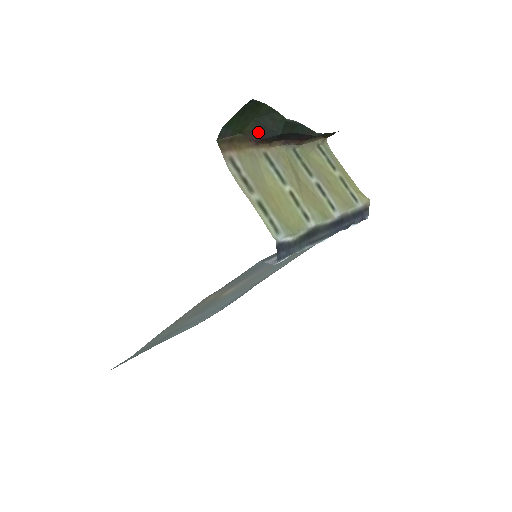
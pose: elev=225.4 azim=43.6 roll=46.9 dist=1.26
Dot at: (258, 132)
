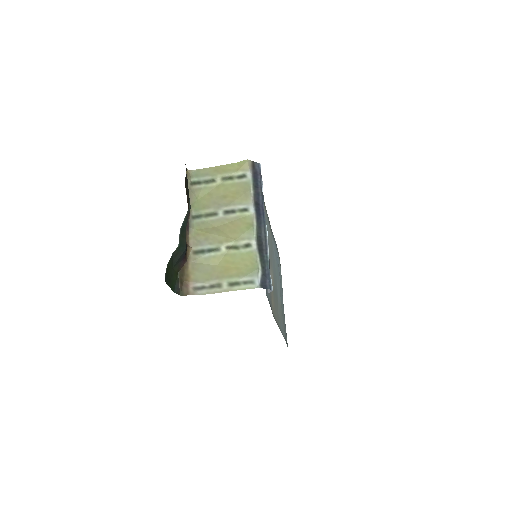
Dot at: (180, 262)
